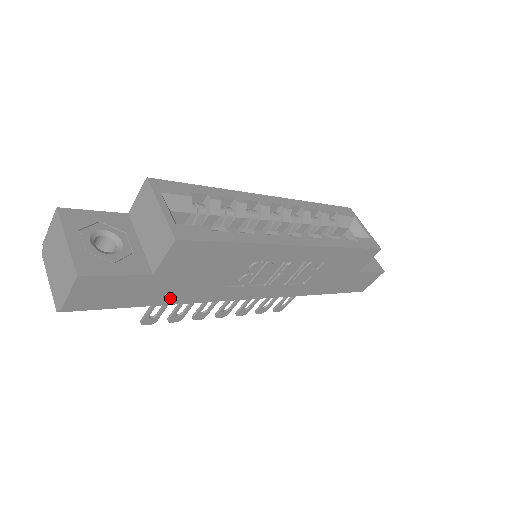
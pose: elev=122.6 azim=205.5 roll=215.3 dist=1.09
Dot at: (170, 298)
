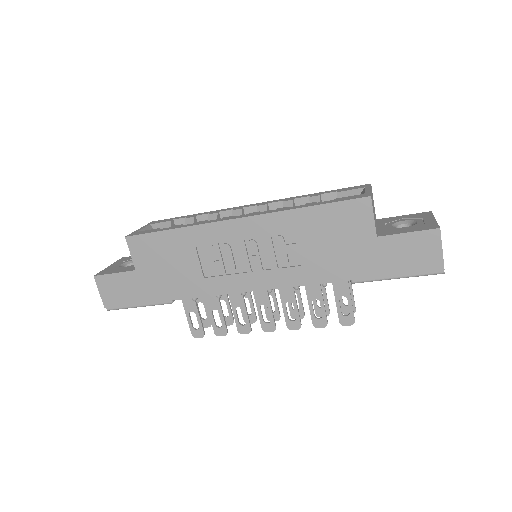
Dot at: (167, 293)
